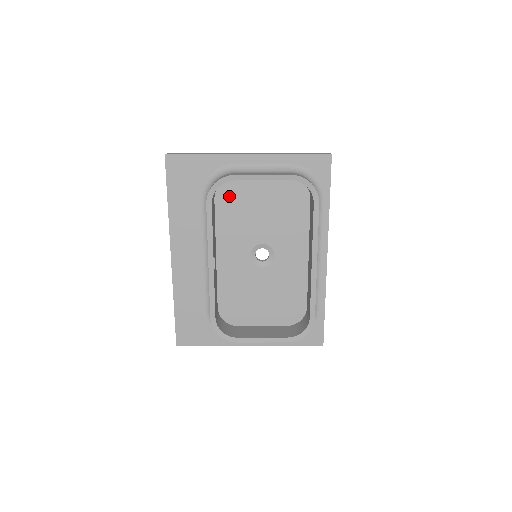
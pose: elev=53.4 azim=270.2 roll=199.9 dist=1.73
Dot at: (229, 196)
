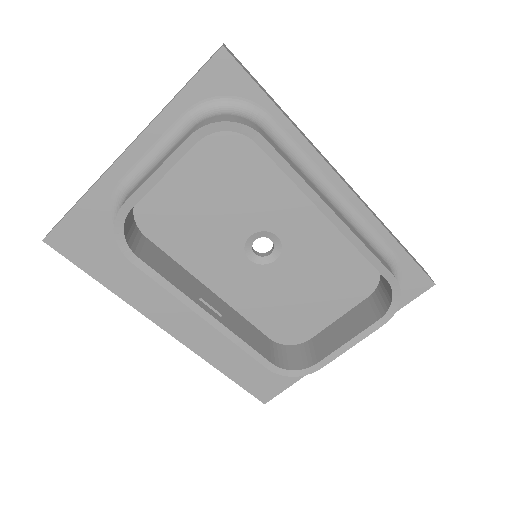
Dot at: (157, 219)
